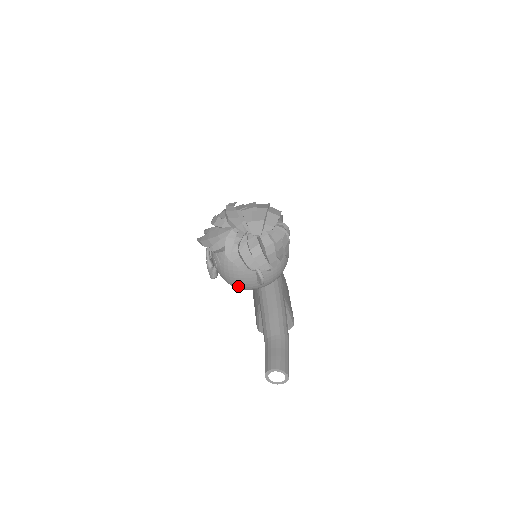
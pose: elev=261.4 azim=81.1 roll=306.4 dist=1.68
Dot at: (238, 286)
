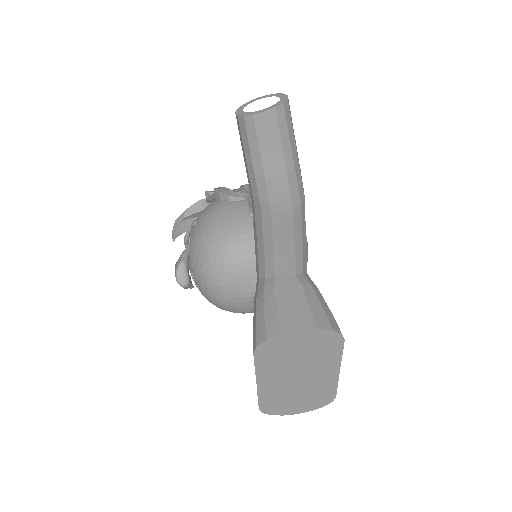
Dot at: (218, 234)
